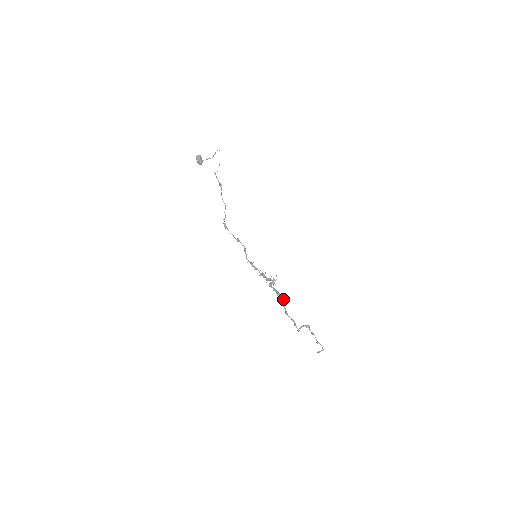
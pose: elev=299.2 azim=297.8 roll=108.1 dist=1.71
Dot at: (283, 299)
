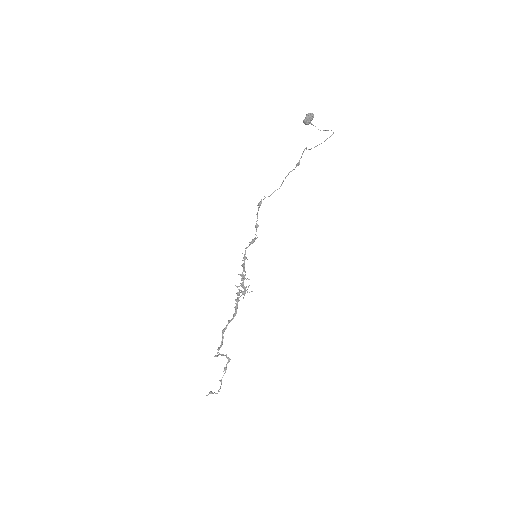
Dot at: occluded
